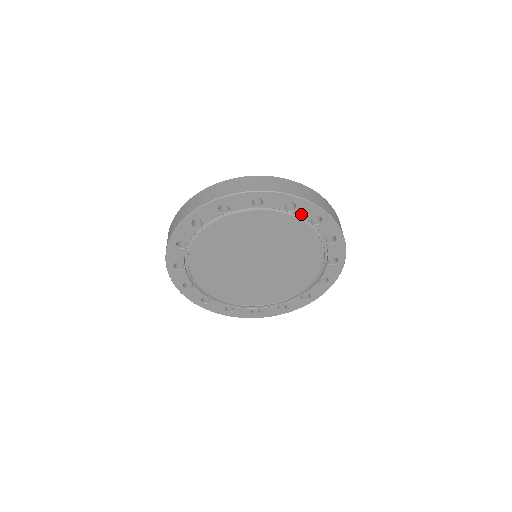
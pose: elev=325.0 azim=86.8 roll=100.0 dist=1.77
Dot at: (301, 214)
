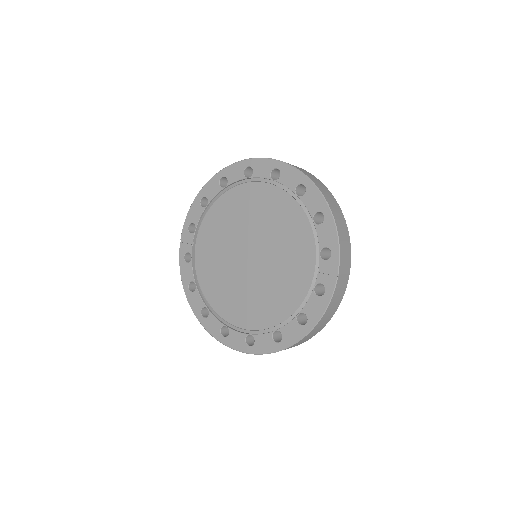
Dot at: (307, 203)
